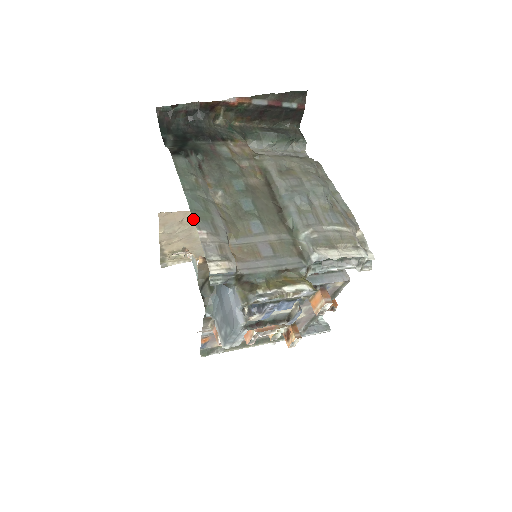
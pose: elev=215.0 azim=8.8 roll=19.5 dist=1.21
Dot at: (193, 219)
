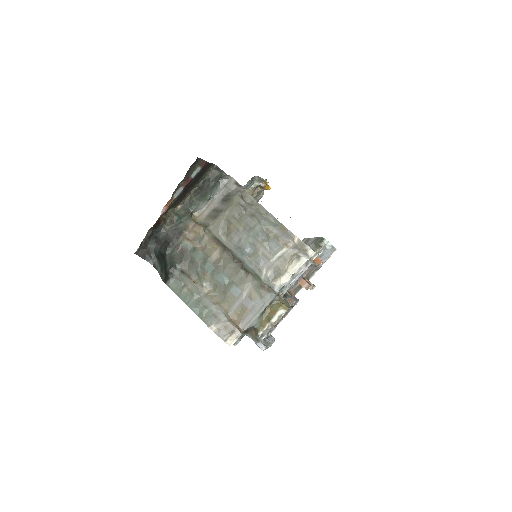
Dot at: occluded
